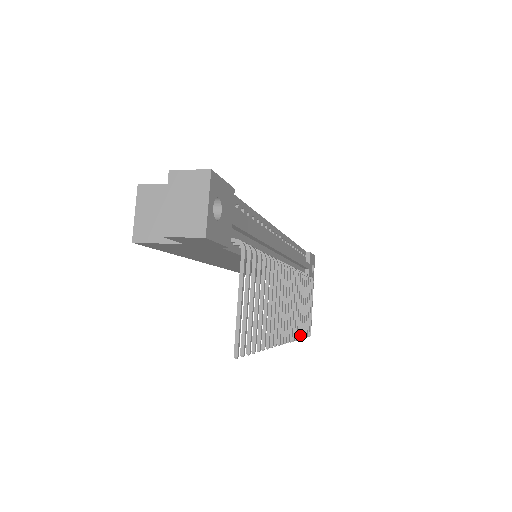
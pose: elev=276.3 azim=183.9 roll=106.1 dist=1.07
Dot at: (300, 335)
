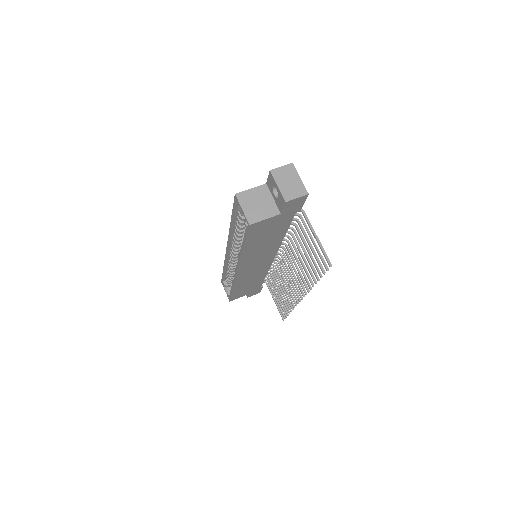
Dot at: (290, 309)
